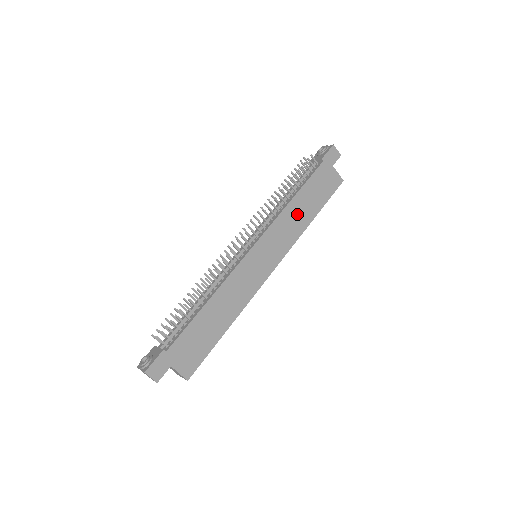
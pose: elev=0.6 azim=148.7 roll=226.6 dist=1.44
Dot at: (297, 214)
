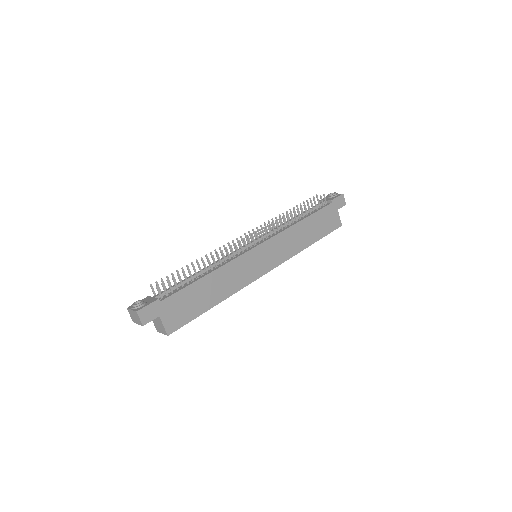
Dot at: (300, 235)
